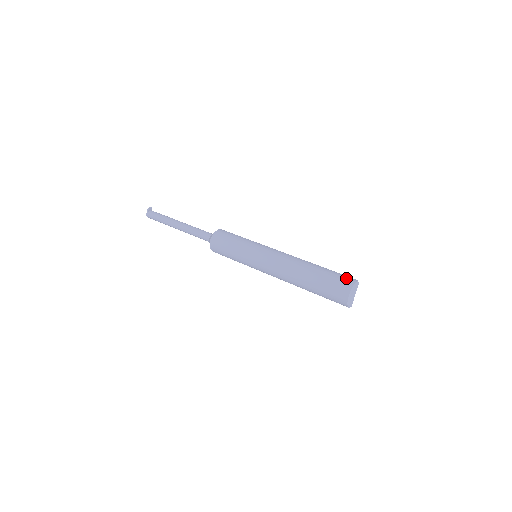
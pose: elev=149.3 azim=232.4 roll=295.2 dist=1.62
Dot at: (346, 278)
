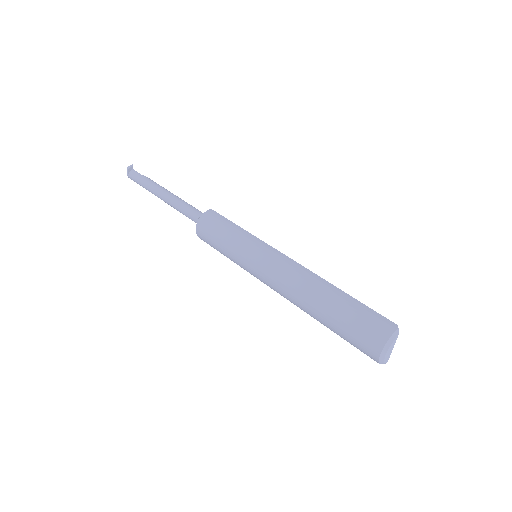
Dot at: (378, 322)
